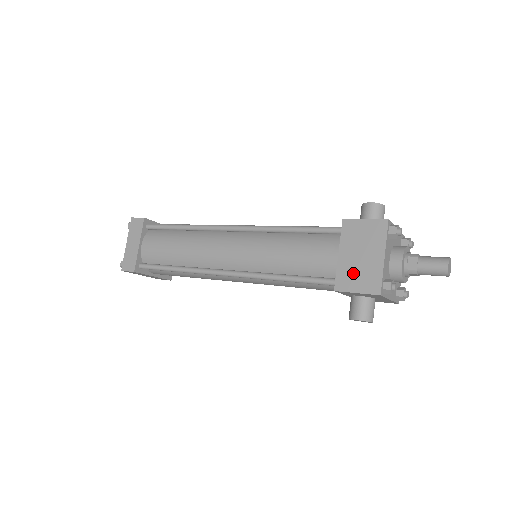
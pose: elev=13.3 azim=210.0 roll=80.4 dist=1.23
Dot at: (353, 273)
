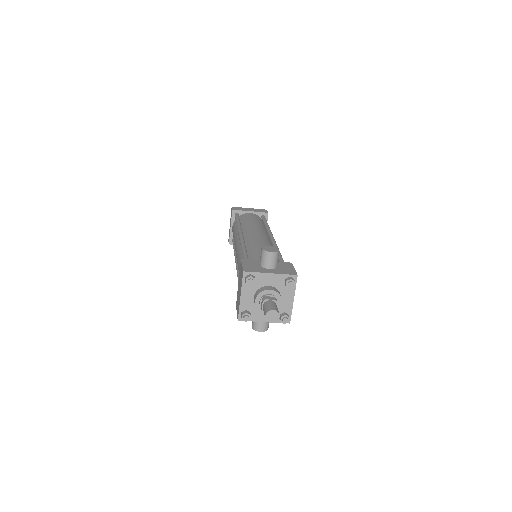
Dot at: occluded
